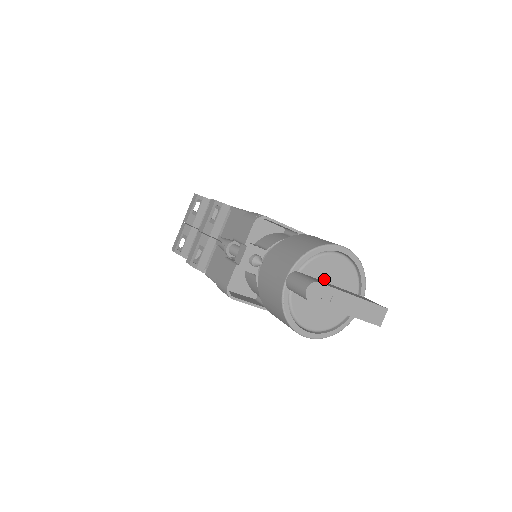
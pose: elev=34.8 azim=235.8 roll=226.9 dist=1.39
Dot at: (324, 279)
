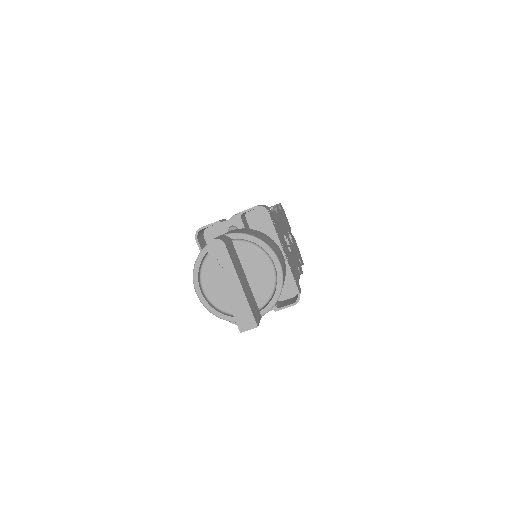
Dot at: (245, 267)
